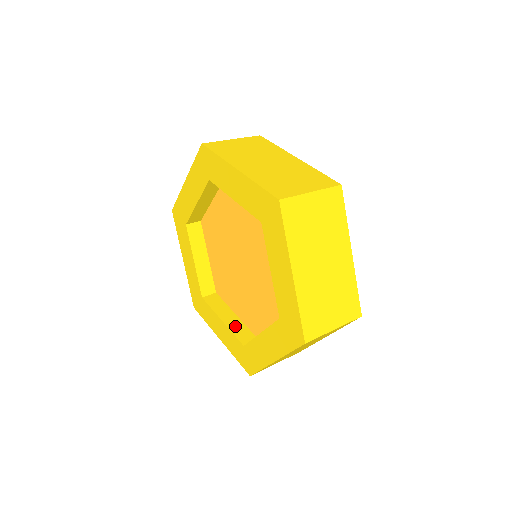
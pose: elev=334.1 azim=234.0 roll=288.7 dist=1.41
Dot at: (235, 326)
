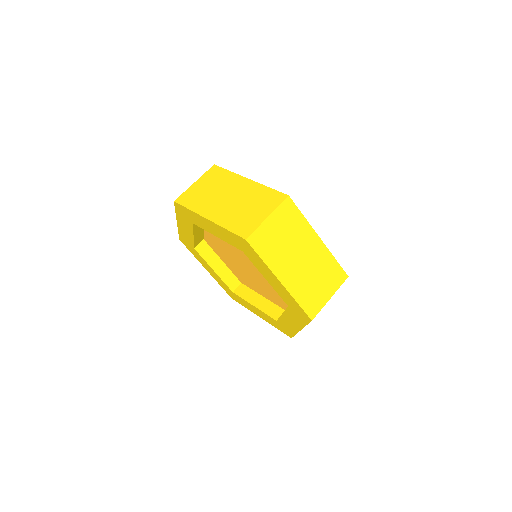
Dot at: (224, 274)
